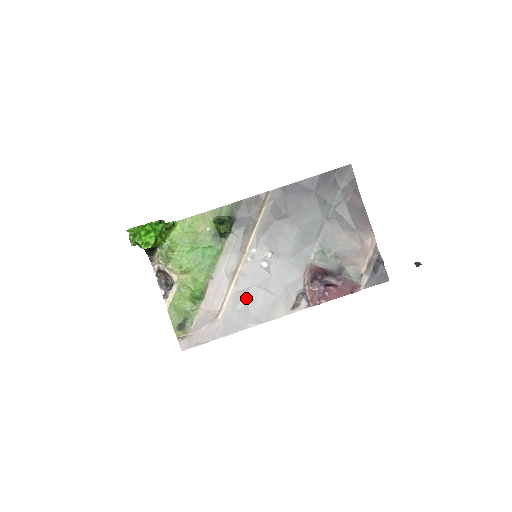
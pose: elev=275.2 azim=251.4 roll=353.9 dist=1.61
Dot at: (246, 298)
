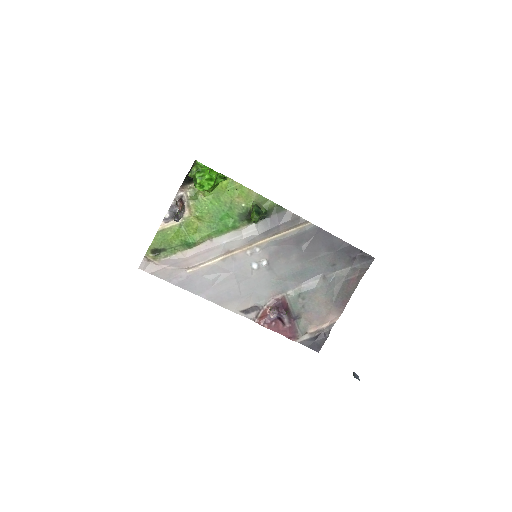
Dot at: (220, 275)
